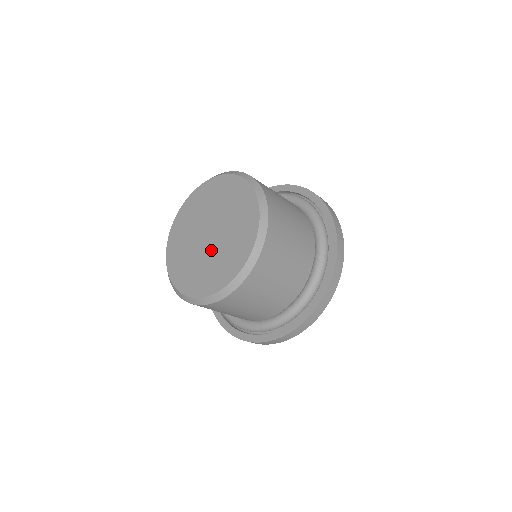
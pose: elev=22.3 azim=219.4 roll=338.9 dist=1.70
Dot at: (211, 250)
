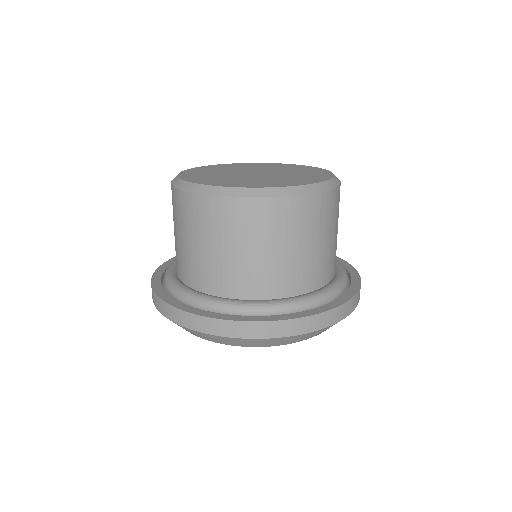
Dot at: (255, 176)
